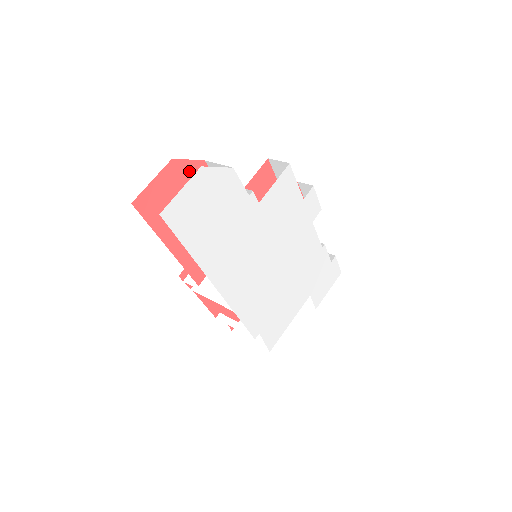
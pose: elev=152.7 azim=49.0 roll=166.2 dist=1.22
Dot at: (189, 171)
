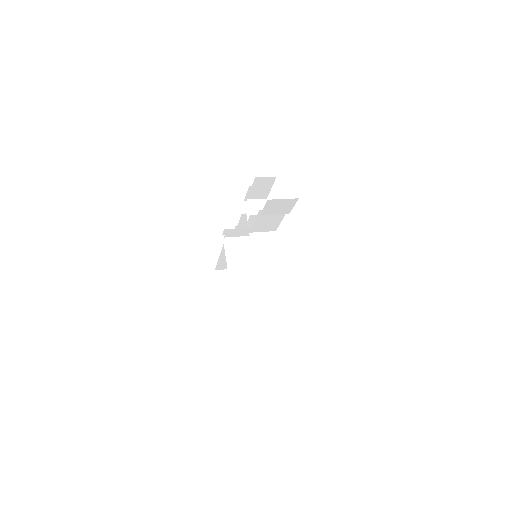
Dot at: occluded
